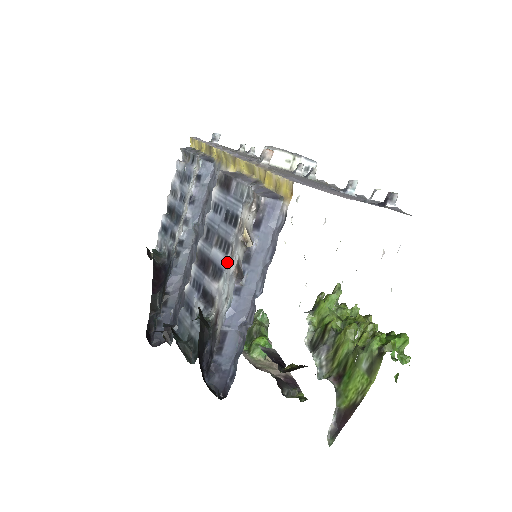
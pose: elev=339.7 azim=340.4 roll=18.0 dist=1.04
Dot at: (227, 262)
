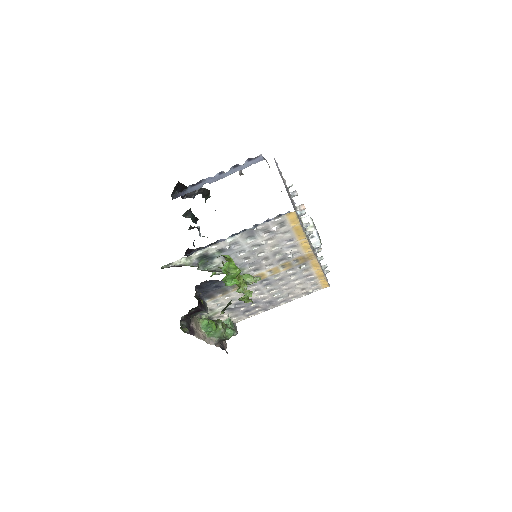
Dot at: occluded
